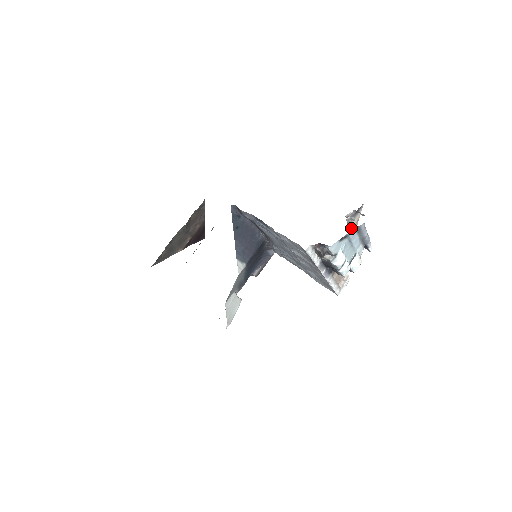
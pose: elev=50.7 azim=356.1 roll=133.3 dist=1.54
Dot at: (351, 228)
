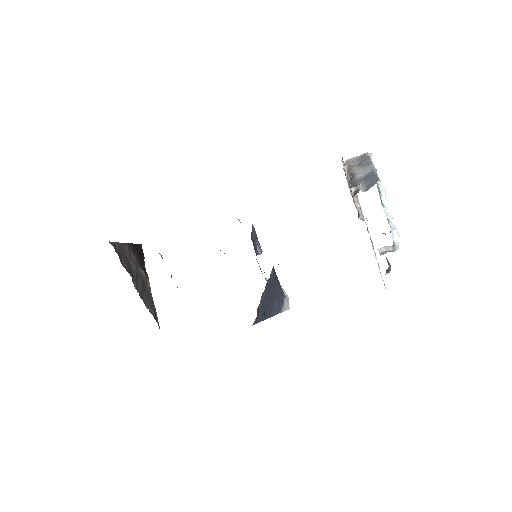
Dot at: occluded
